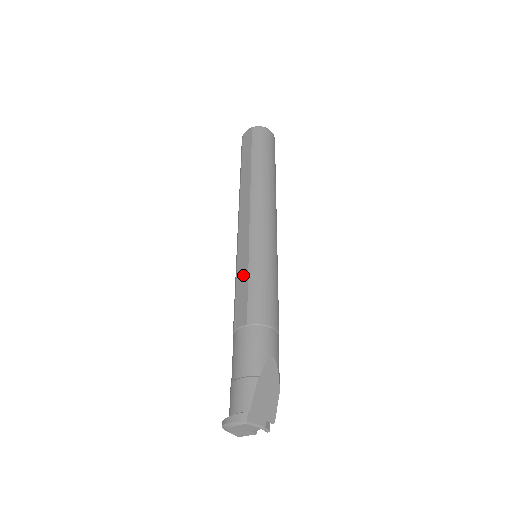
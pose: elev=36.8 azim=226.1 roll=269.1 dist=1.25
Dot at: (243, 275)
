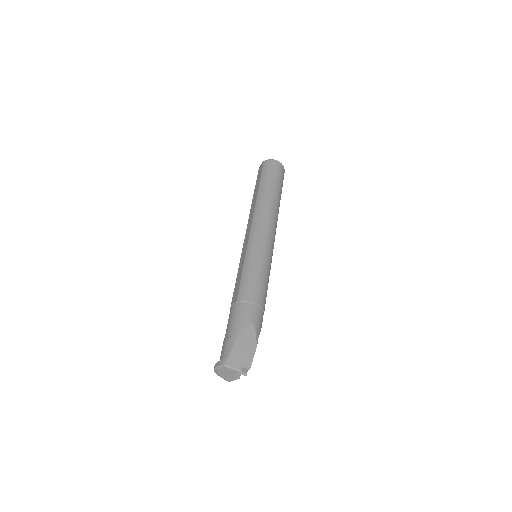
Dot at: (240, 269)
